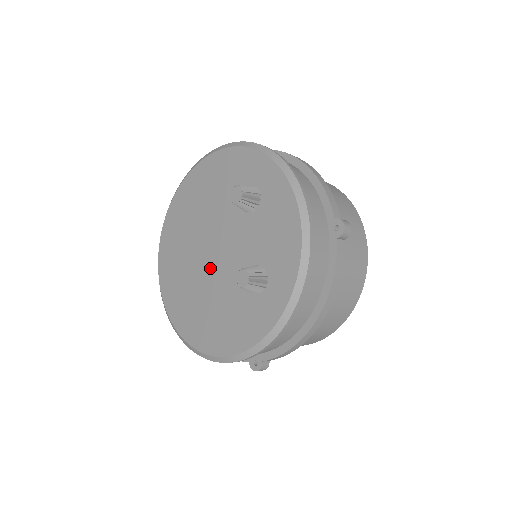
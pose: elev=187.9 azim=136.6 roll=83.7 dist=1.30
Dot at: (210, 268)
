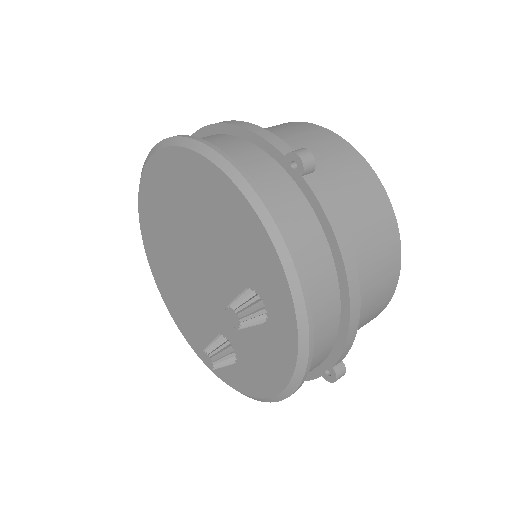
Dot at: (191, 276)
